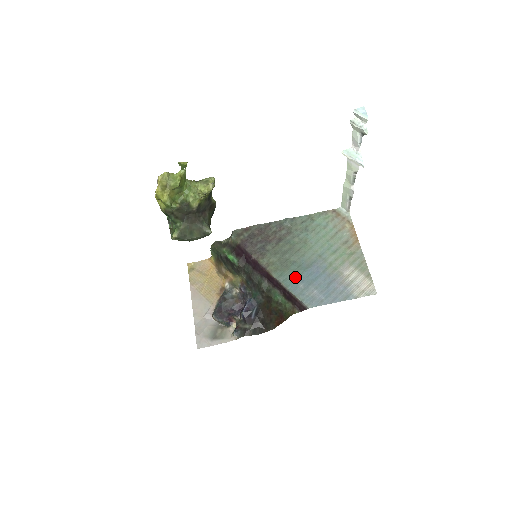
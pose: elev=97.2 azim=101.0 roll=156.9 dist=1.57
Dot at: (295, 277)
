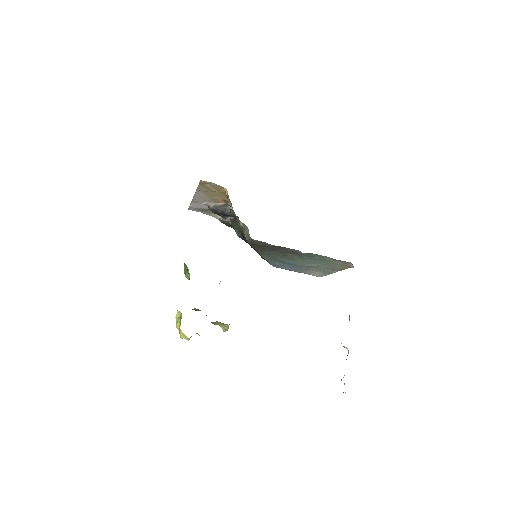
Dot at: occluded
